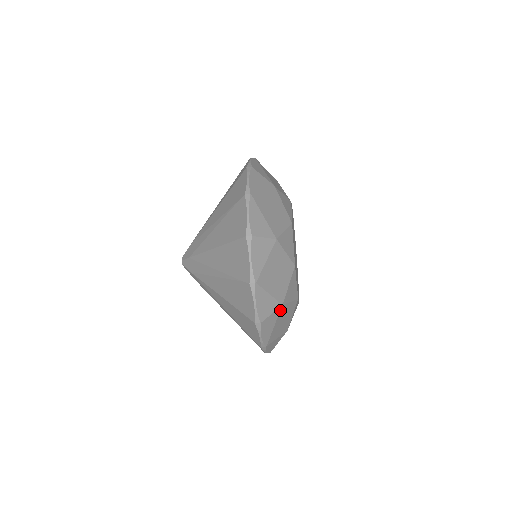
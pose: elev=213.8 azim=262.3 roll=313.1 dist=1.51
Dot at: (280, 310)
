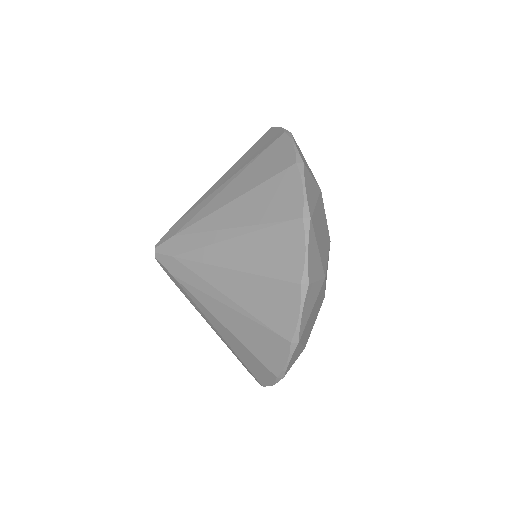
Dot at: (321, 285)
